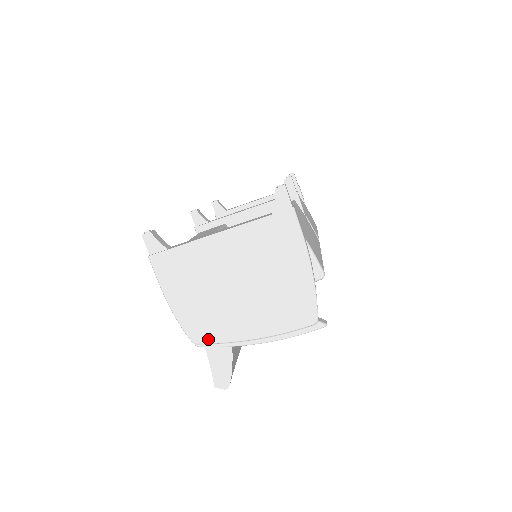
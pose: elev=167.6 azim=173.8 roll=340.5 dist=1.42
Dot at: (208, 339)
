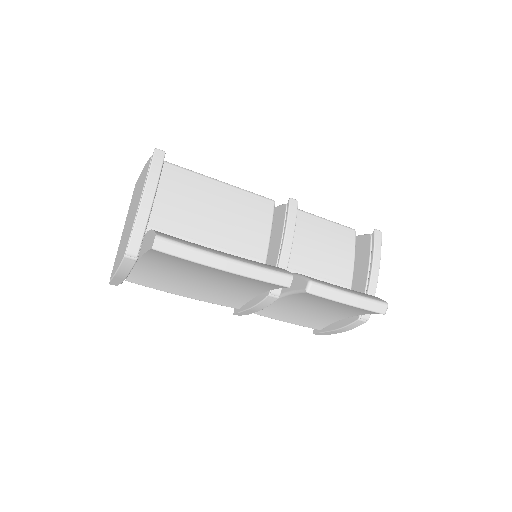
Dot at: (128, 242)
